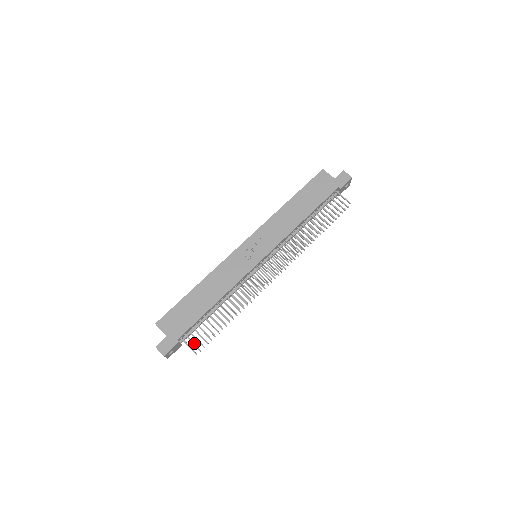
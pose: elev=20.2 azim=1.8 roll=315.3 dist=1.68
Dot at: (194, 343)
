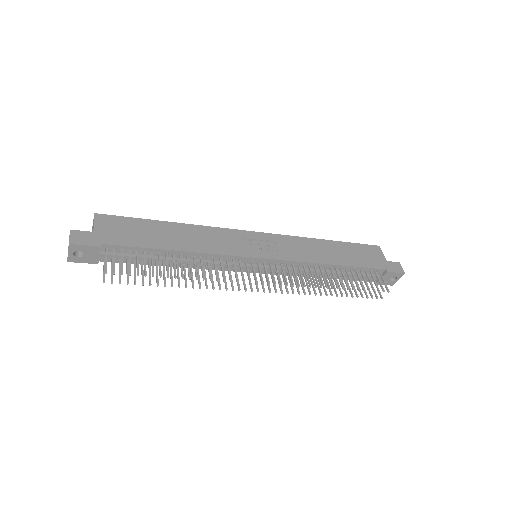
Dot at: occluded
